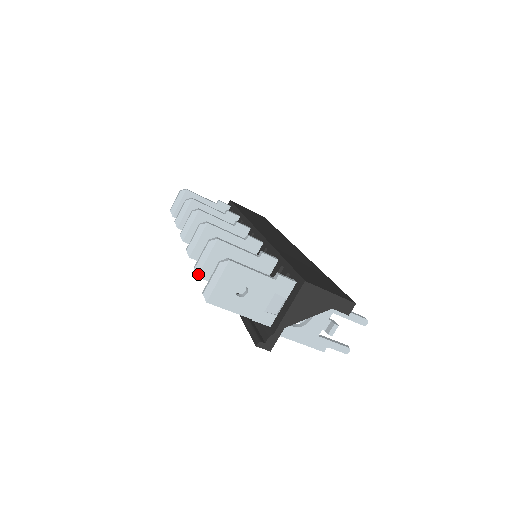
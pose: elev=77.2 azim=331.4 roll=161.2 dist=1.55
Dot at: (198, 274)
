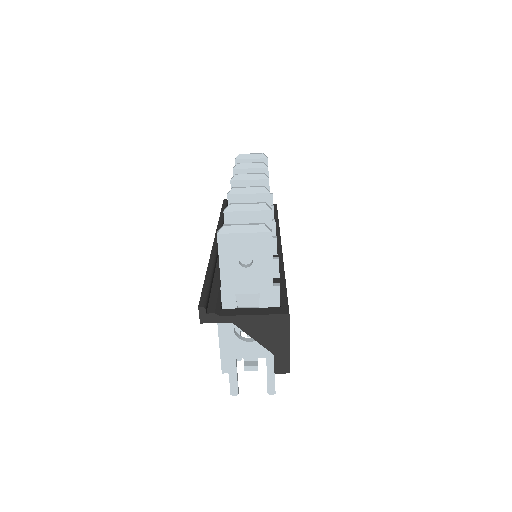
Dot at: (227, 211)
